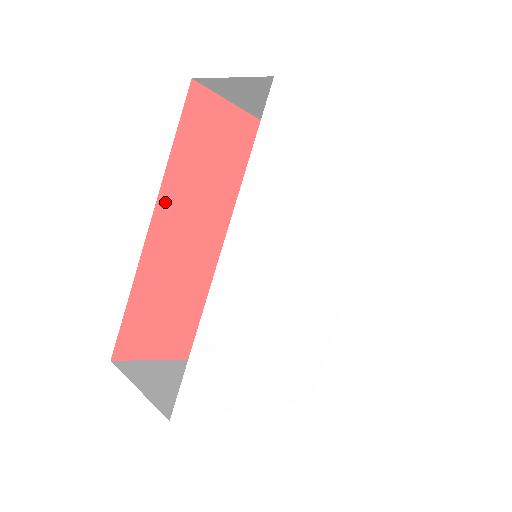
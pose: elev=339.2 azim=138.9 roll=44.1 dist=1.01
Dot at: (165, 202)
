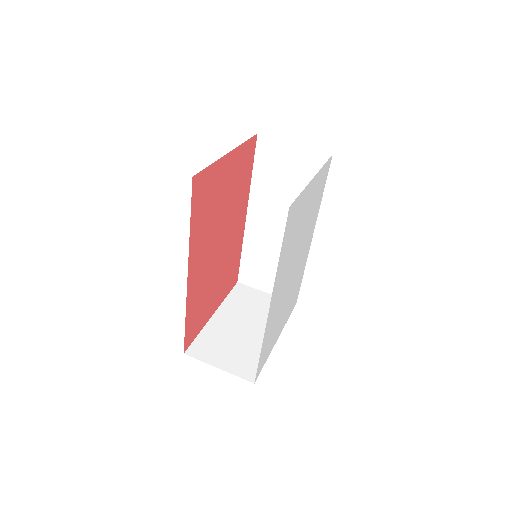
Dot at: (192, 259)
